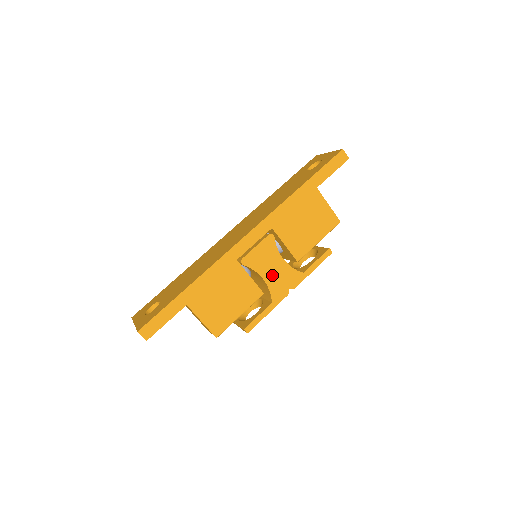
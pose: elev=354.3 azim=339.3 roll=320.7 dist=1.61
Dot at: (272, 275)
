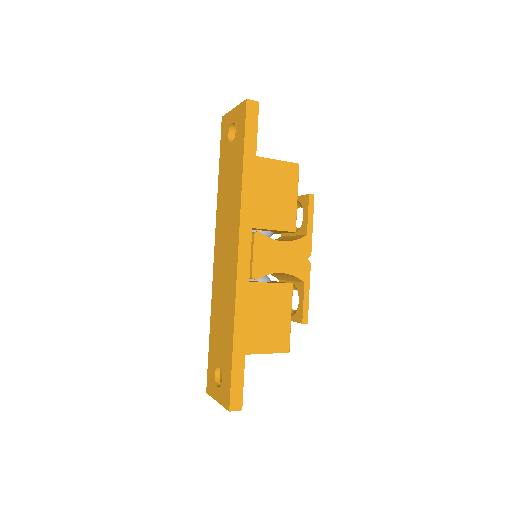
Dot at: (285, 263)
